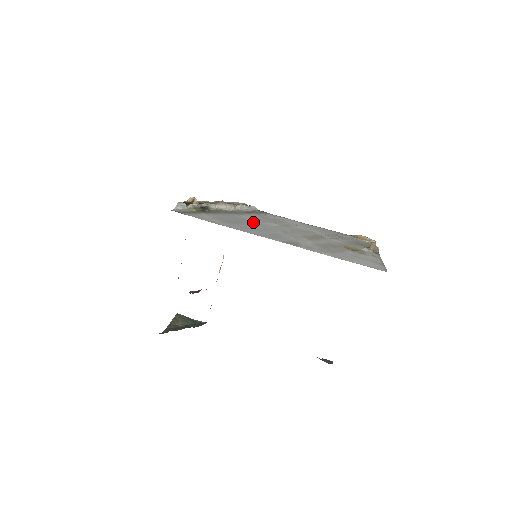
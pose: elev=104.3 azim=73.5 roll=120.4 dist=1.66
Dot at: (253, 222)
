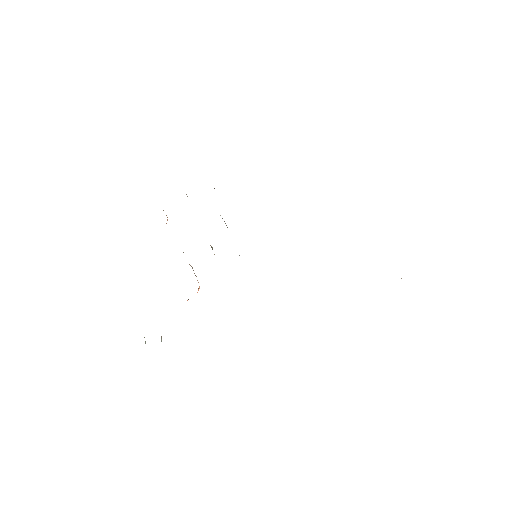
Dot at: occluded
